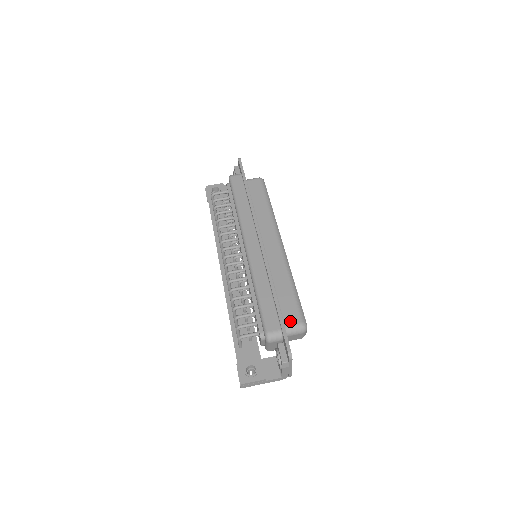
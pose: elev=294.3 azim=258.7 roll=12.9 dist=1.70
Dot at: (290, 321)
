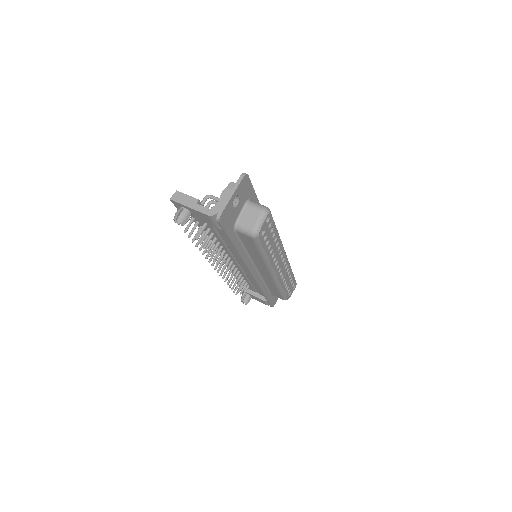
Dot at: occluded
